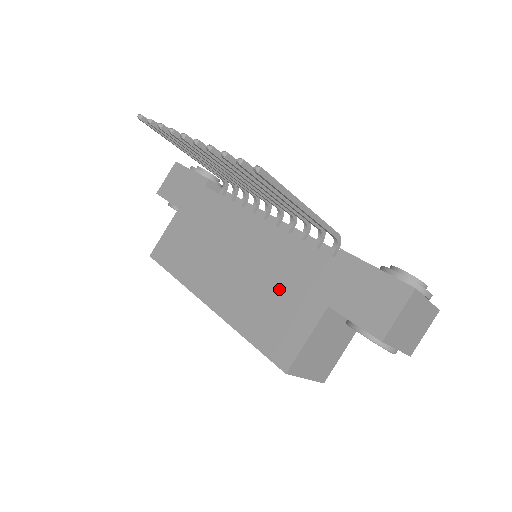
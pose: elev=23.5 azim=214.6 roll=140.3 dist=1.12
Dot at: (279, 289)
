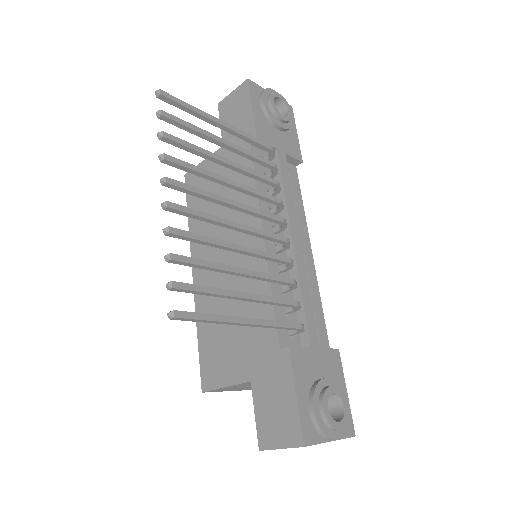
Dot at: (235, 325)
